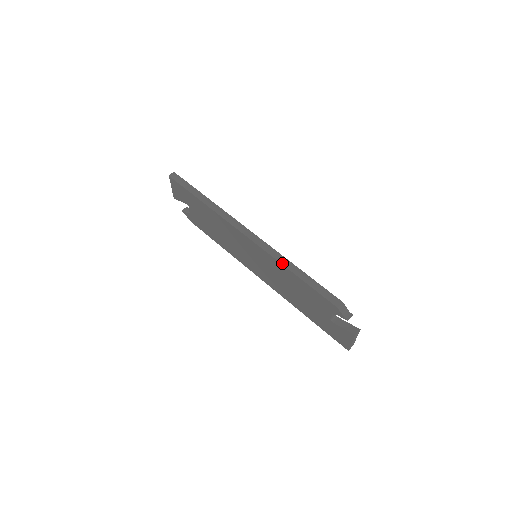
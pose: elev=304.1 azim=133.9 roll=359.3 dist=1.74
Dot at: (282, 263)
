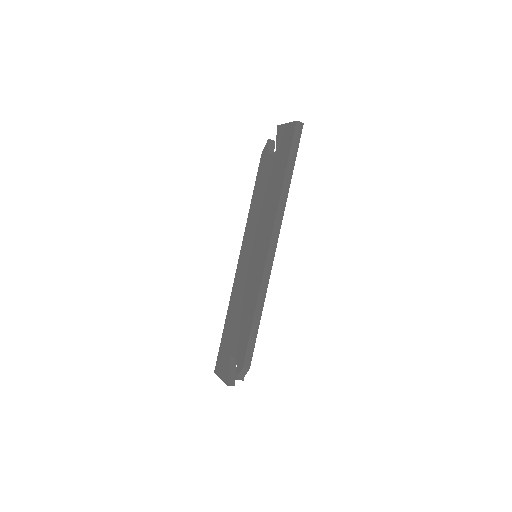
Dot at: (259, 299)
